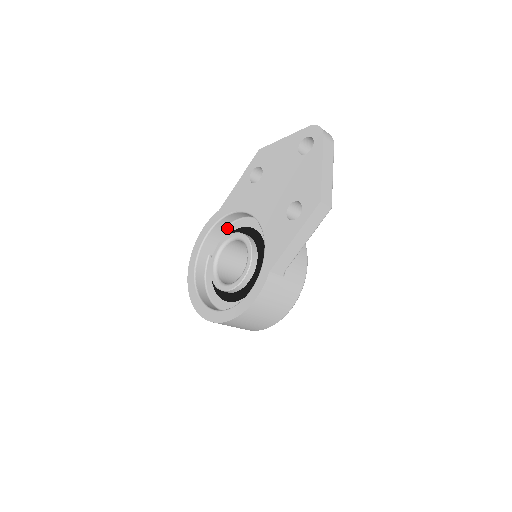
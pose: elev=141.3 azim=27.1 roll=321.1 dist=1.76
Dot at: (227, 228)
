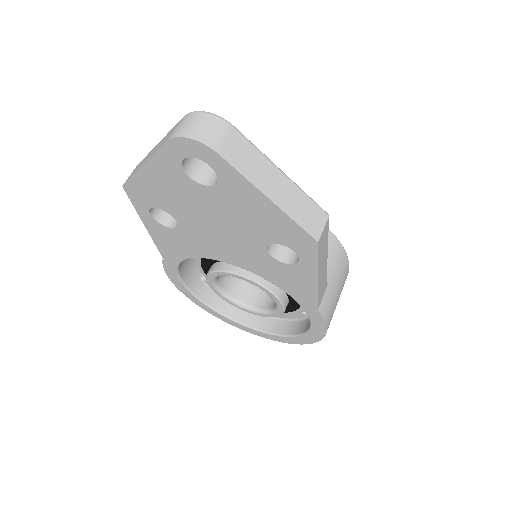
Dot at: occluded
